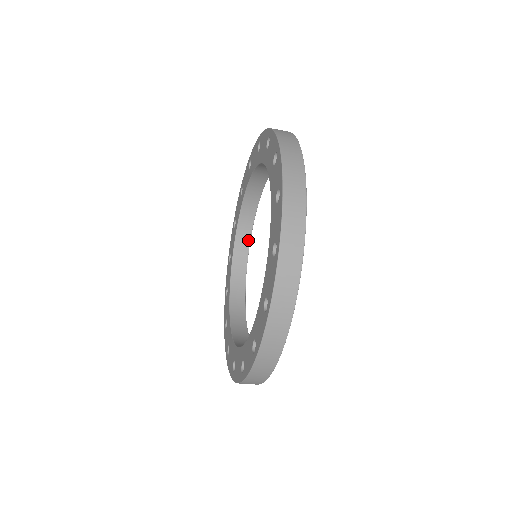
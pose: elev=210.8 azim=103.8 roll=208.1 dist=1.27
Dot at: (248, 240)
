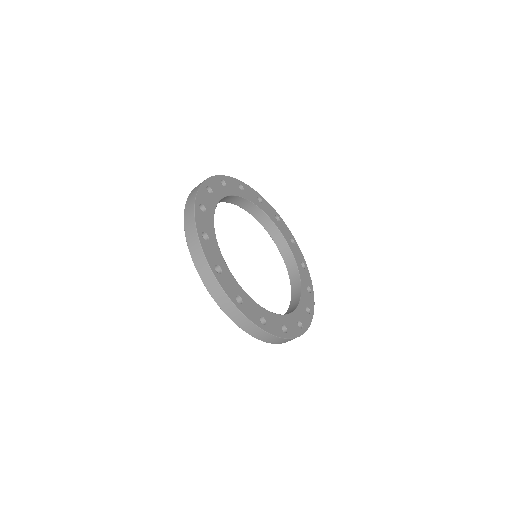
Dot at: (278, 231)
